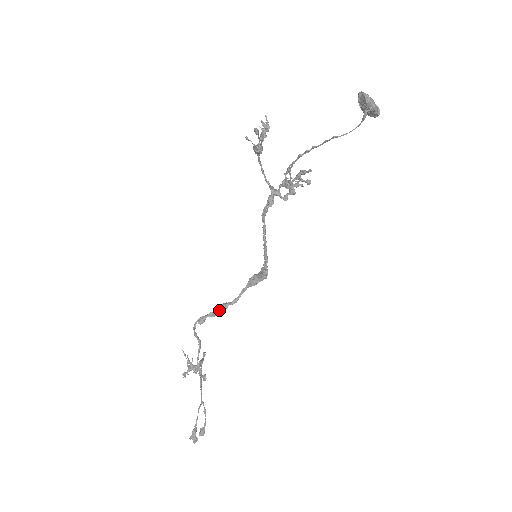
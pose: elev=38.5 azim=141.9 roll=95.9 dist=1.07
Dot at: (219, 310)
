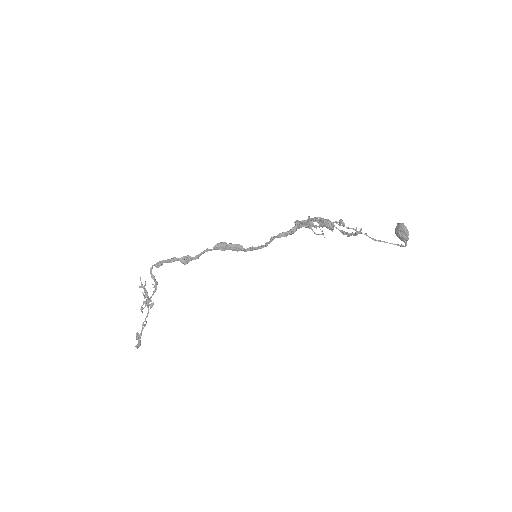
Dot at: (184, 263)
